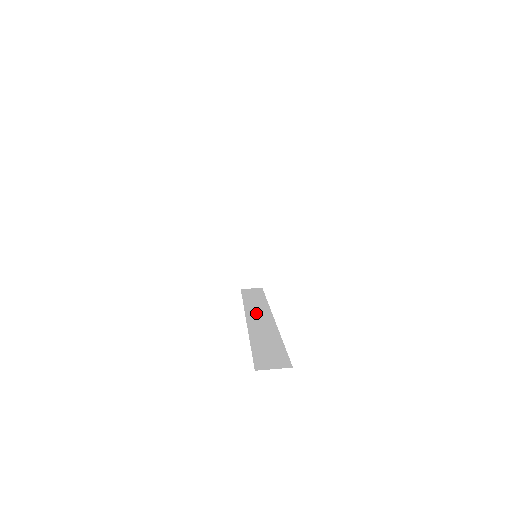
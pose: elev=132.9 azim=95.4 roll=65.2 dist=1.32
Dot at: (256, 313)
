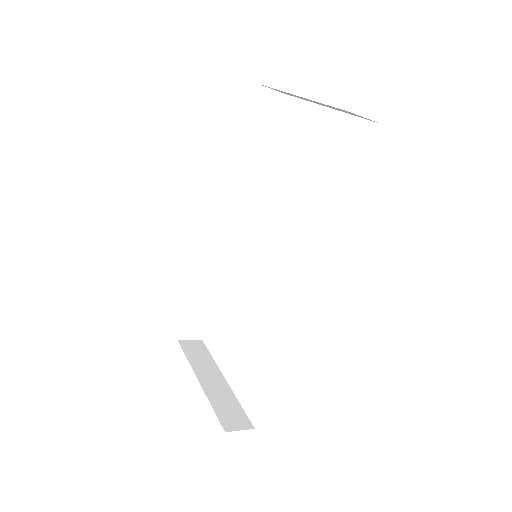
Dot at: occluded
